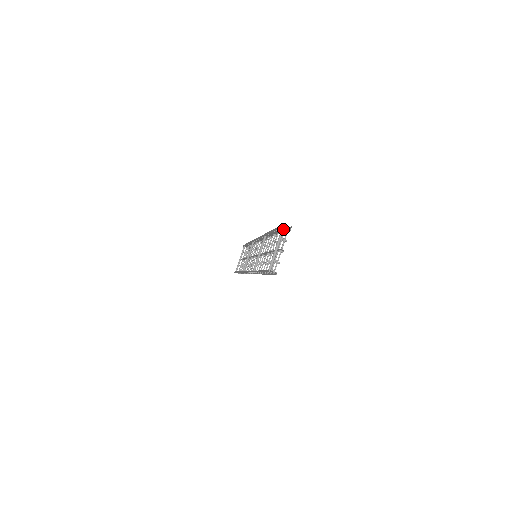
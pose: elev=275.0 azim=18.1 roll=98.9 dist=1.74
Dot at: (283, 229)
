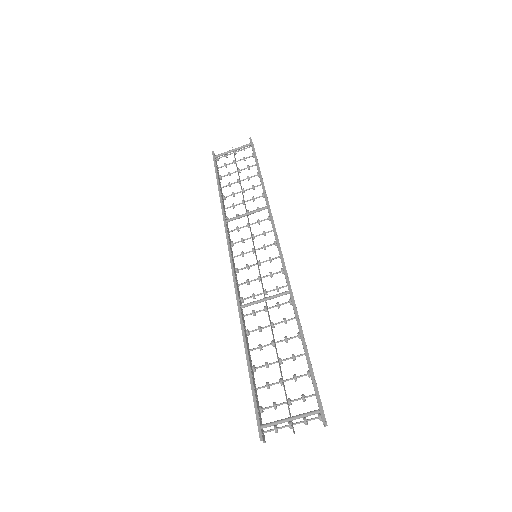
Dot at: (317, 413)
